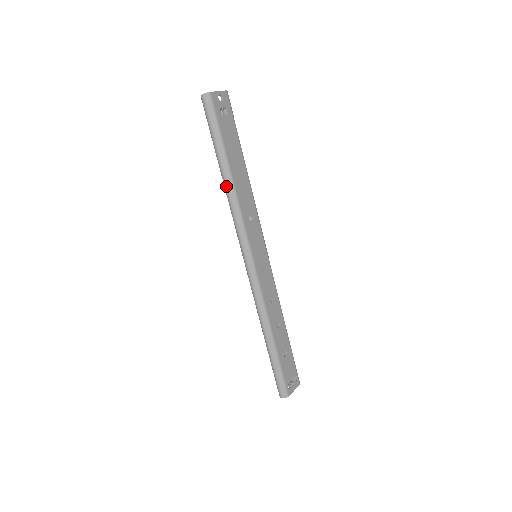
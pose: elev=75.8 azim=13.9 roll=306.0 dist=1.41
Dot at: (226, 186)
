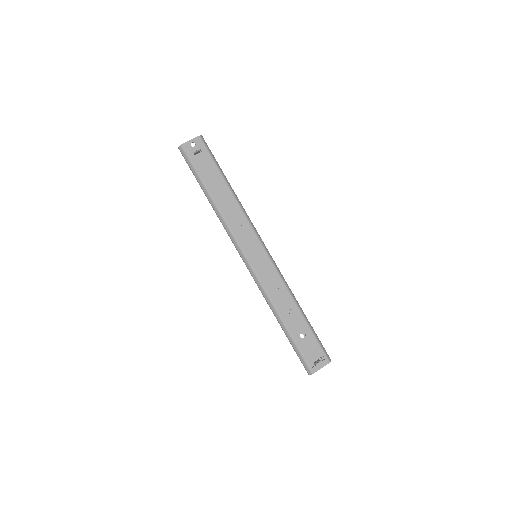
Dot at: (213, 208)
